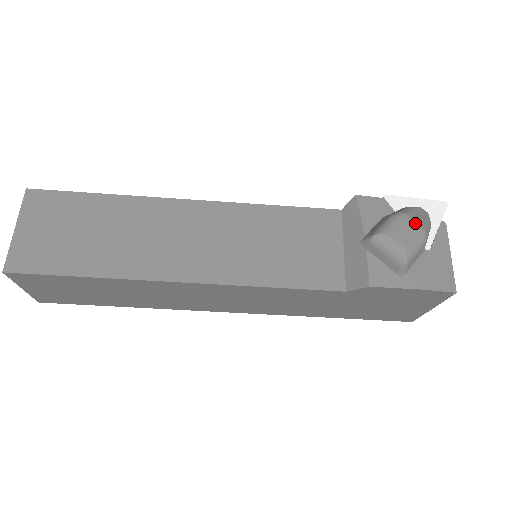
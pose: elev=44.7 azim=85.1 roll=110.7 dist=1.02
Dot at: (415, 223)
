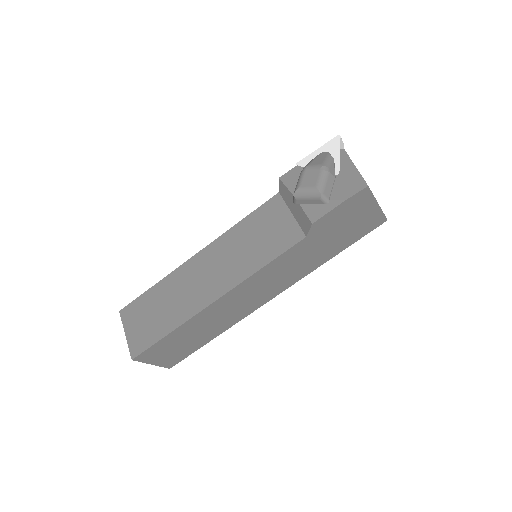
Dot at: (315, 167)
